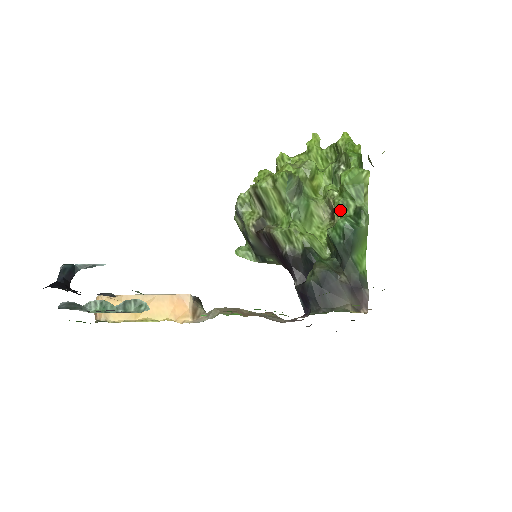
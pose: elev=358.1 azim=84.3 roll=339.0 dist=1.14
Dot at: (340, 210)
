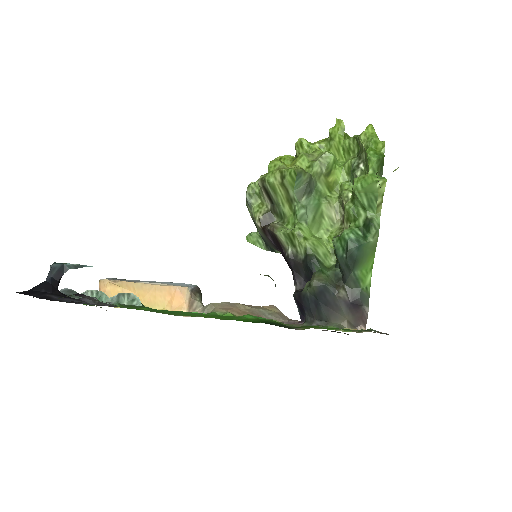
Dot at: (350, 218)
